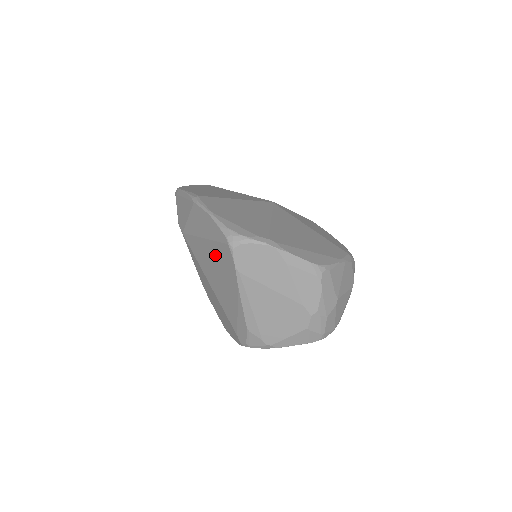
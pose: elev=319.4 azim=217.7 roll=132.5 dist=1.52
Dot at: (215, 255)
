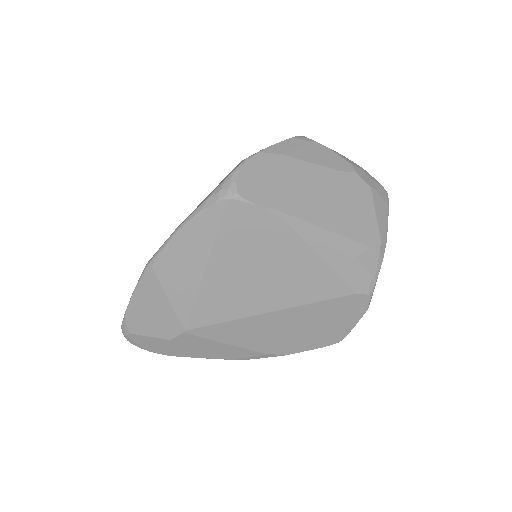
Dot at: (235, 254)
